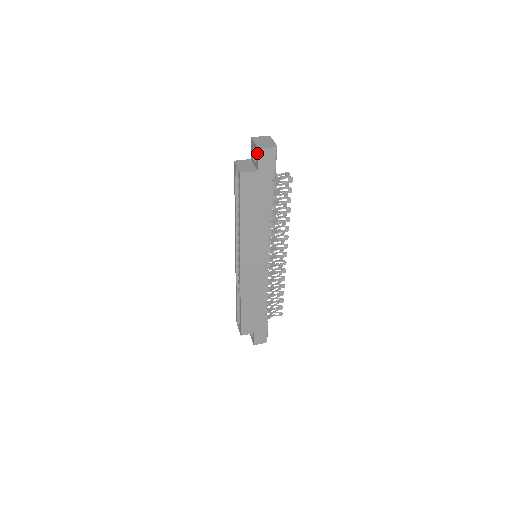
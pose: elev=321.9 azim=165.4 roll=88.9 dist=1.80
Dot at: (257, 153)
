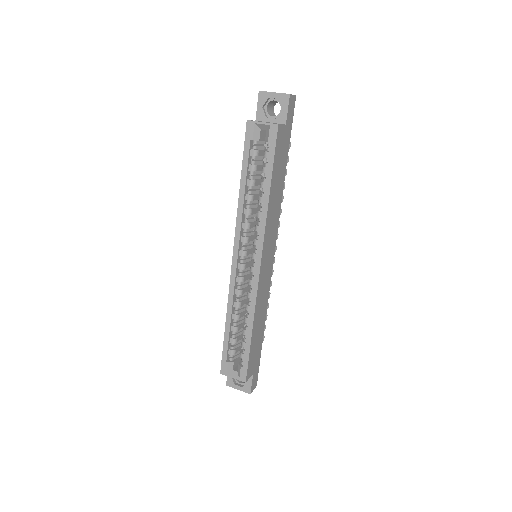
Dot at: (287, 101)
